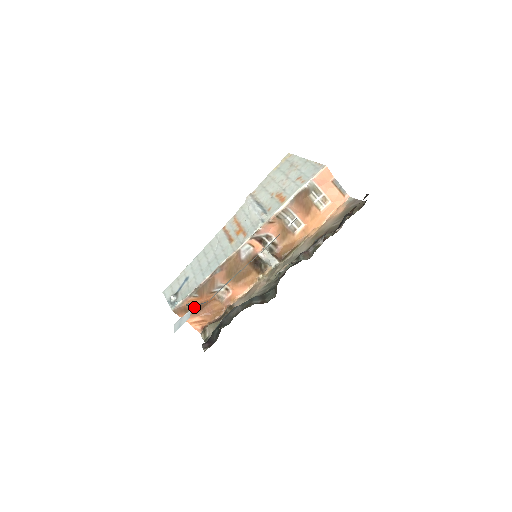
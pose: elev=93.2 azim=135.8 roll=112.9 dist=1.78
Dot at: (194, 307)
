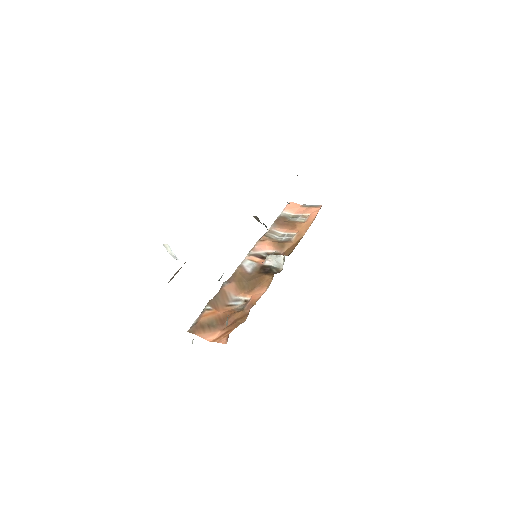
Dot at: occluded
